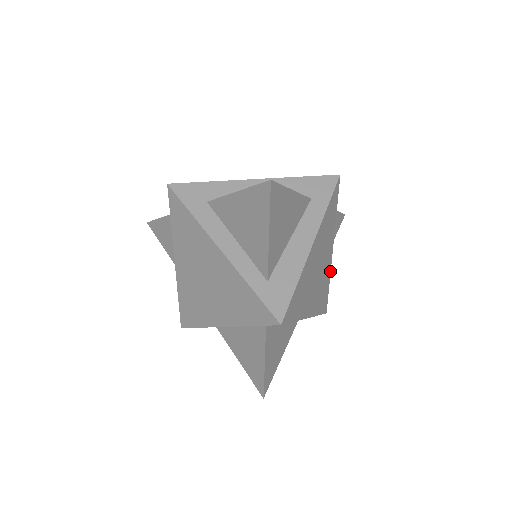
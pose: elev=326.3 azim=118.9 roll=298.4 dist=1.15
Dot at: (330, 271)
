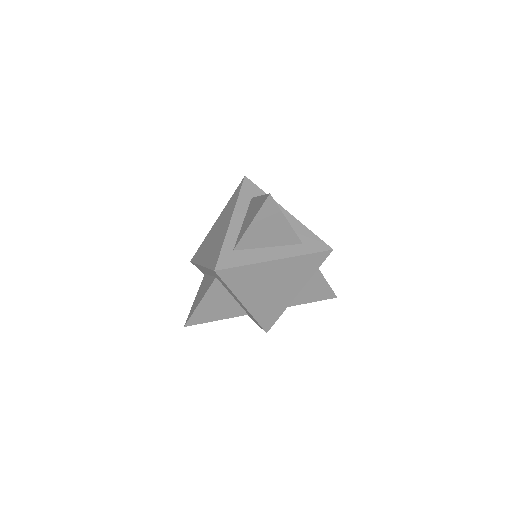
Dot at: (287, 306)
